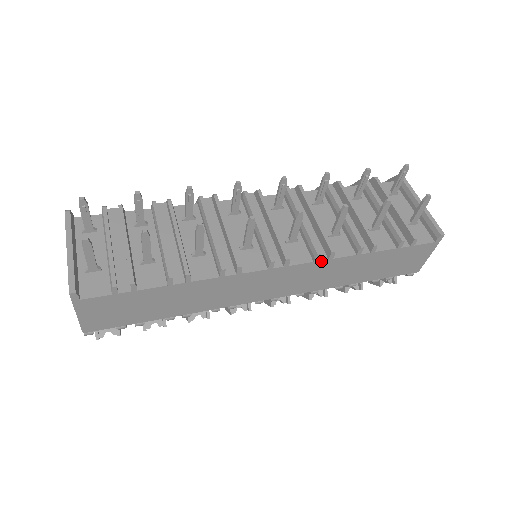
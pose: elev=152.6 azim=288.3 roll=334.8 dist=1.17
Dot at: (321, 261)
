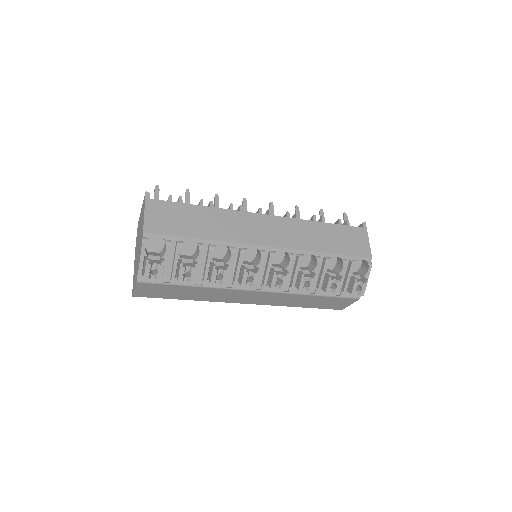
Dot at: (292, 219)
